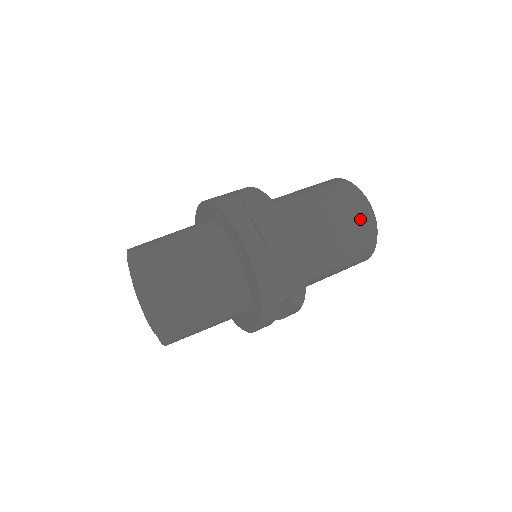
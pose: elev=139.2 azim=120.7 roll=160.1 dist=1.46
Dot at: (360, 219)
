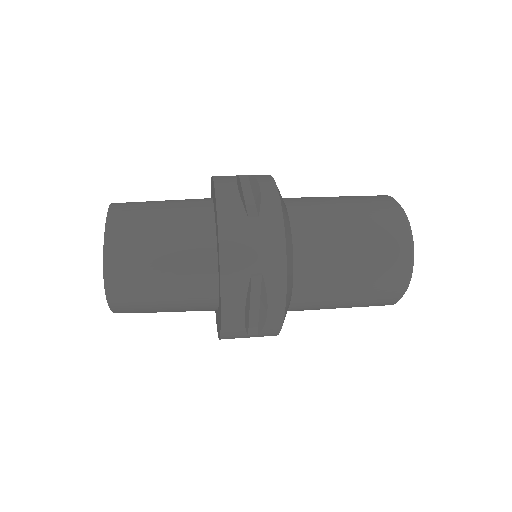
Dot at: (385, 221)
